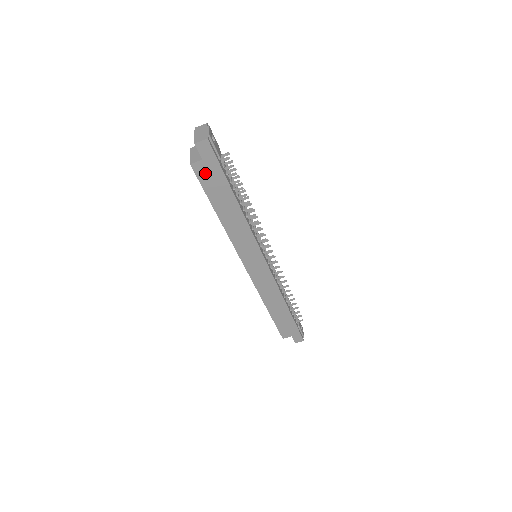
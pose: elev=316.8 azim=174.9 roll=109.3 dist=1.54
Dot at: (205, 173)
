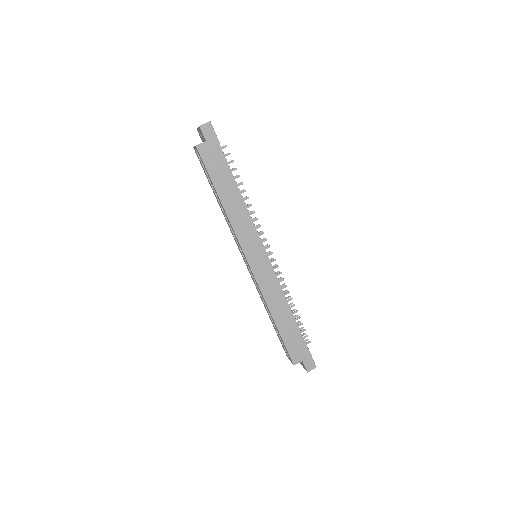
Dot at: (208, 154)
